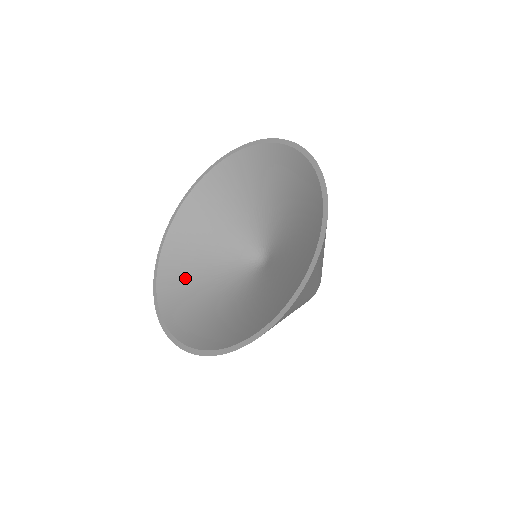
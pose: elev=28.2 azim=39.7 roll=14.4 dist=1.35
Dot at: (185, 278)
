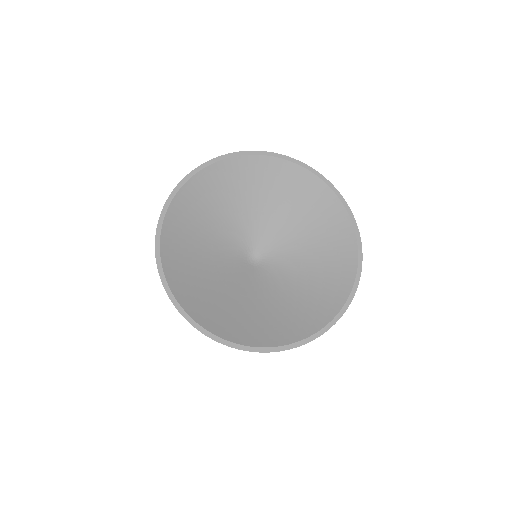
Dot at: (192, 225)
